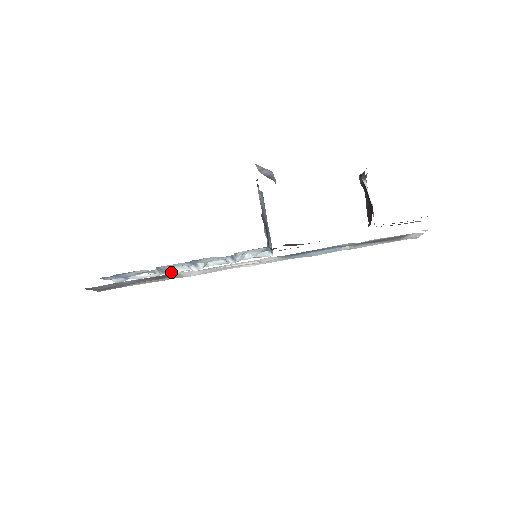
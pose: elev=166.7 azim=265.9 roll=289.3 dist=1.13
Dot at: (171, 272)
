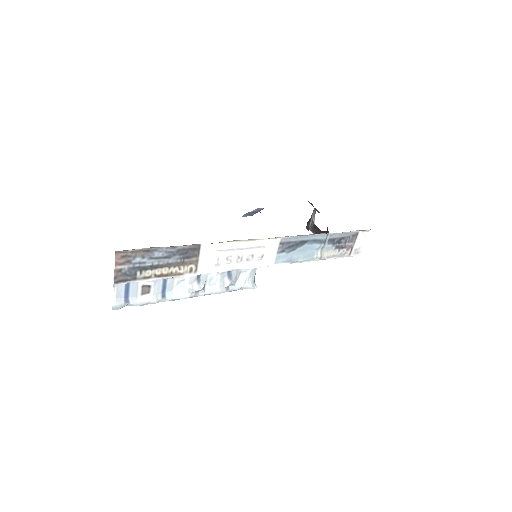
Dot at: (170, 298)
